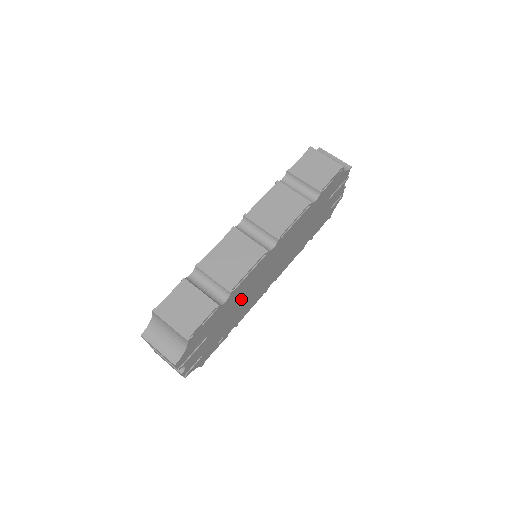
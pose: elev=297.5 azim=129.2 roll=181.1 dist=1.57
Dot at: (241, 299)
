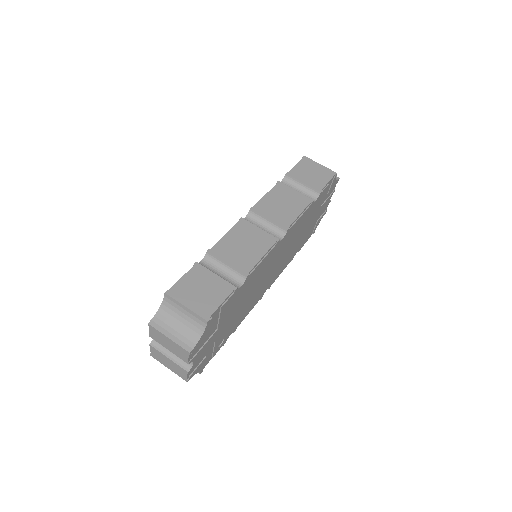
Dot at: (248, 293)
